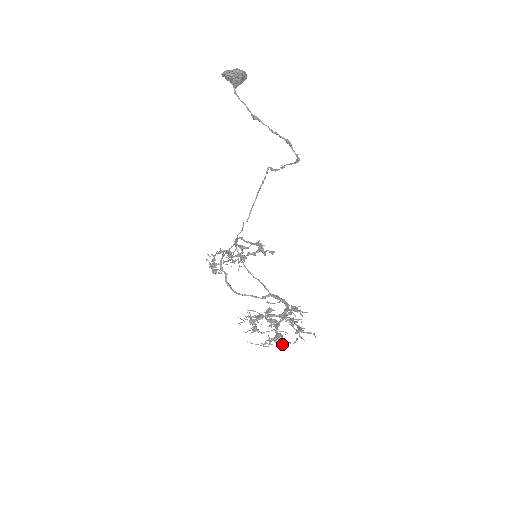
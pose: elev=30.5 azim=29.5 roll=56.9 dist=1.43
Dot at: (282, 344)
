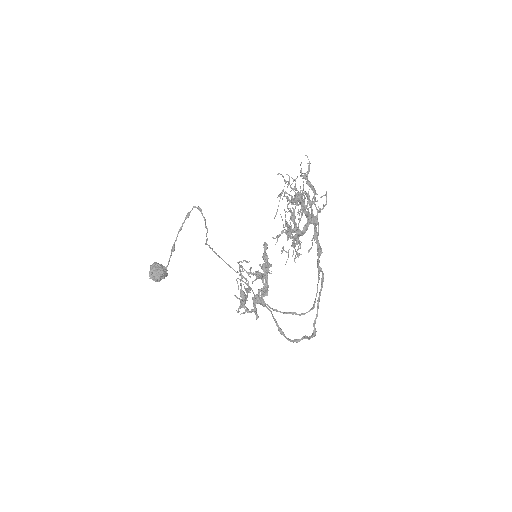
Dot at: (289, 178)
